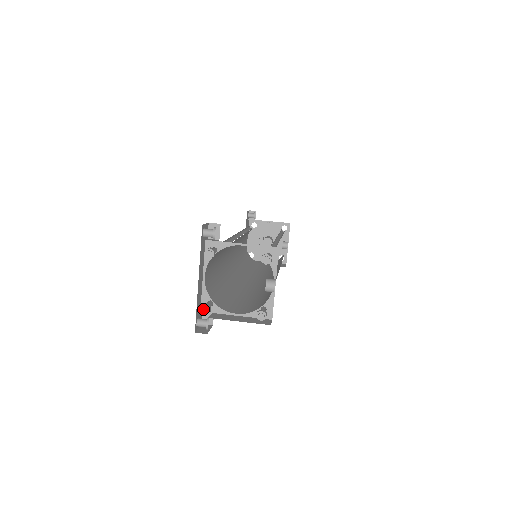
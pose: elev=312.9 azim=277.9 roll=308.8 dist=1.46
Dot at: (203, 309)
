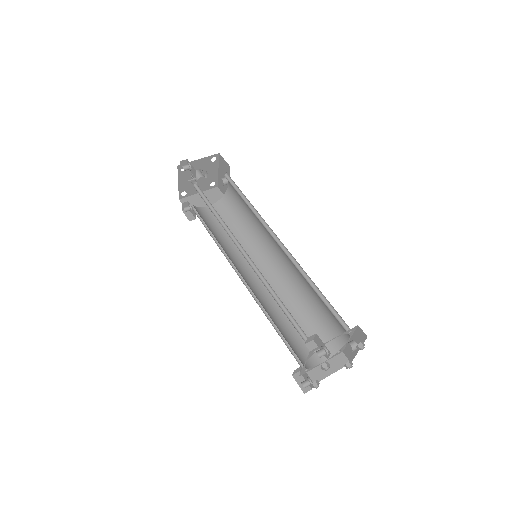
Dot at: occluded
